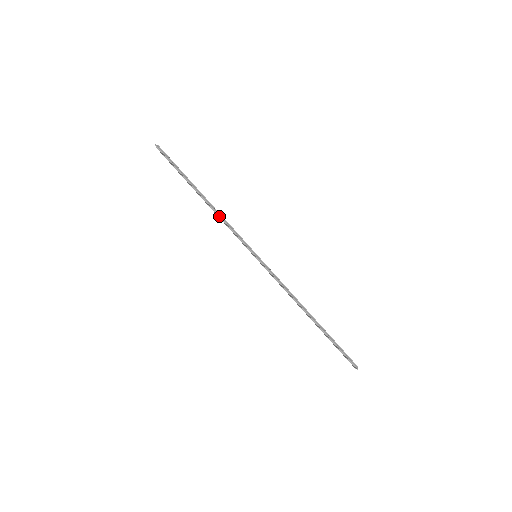
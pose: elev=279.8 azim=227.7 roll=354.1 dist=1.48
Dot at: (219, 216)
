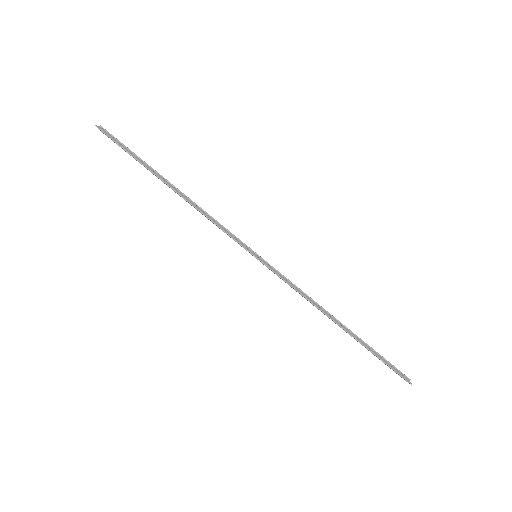
Dot at: (198, 210)
